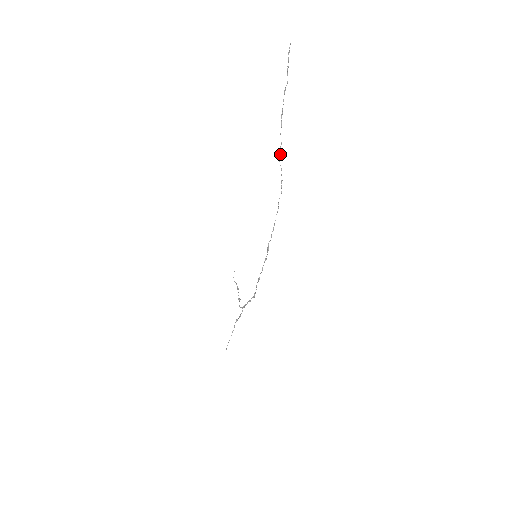
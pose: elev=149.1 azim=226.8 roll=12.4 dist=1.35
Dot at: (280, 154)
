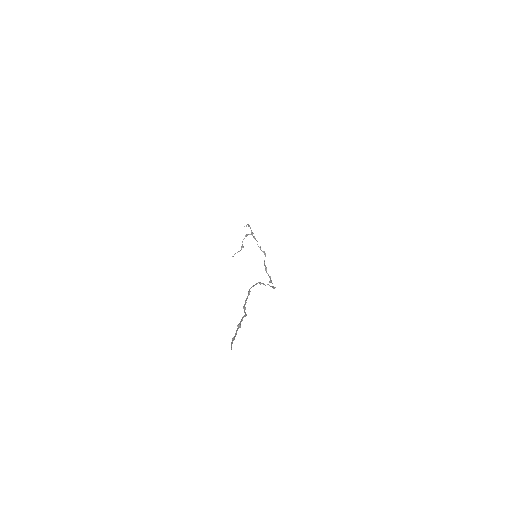
Dot at: (261, 283)
